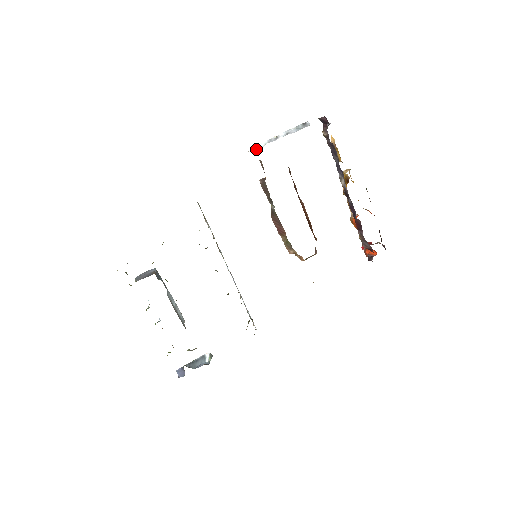
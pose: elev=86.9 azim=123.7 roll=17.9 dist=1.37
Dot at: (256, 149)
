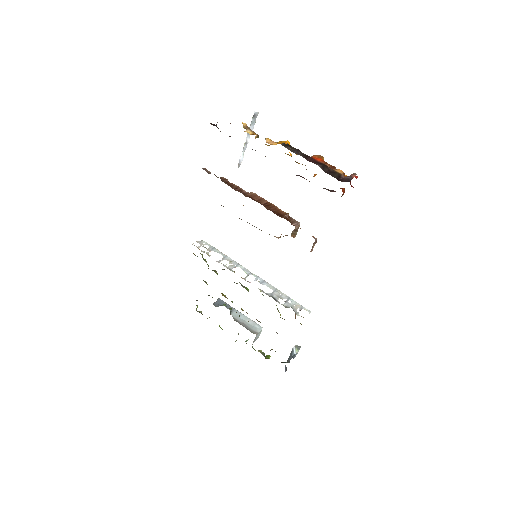
Dot at: occluded
